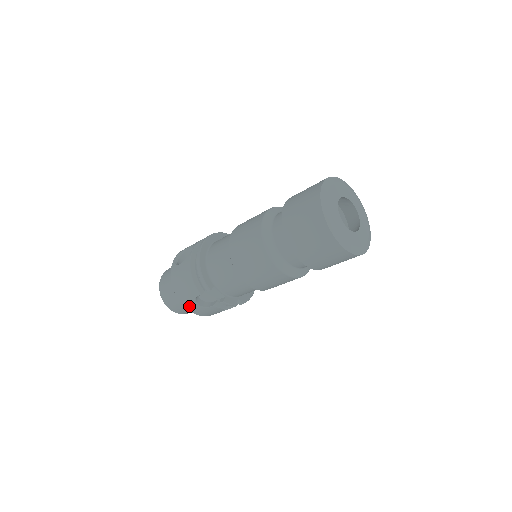
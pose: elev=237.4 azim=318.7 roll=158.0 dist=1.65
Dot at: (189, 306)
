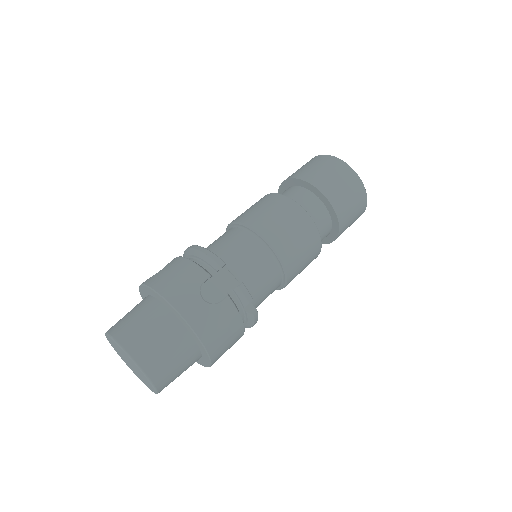
Dot at: (187, 308)
